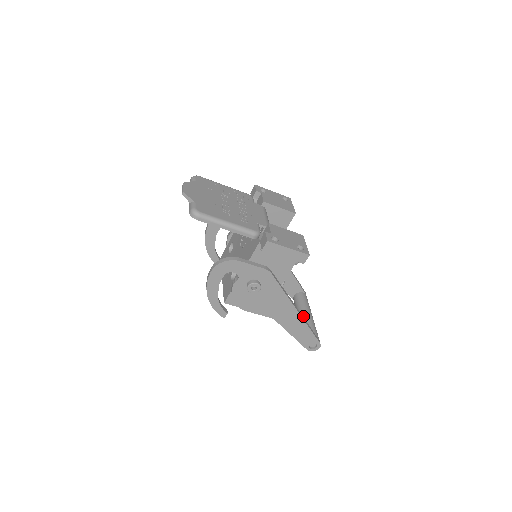
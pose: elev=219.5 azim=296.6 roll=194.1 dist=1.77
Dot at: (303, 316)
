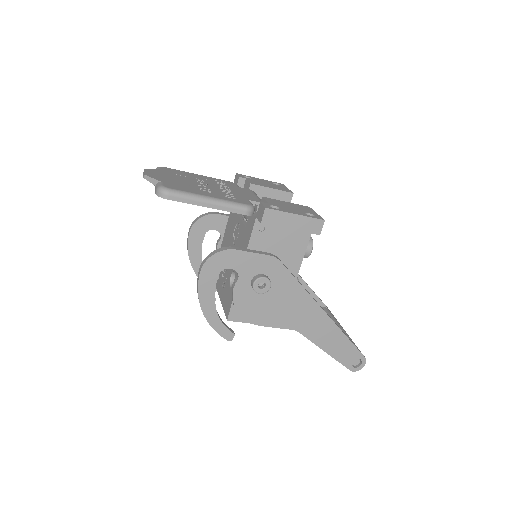
Dot at: occluded
